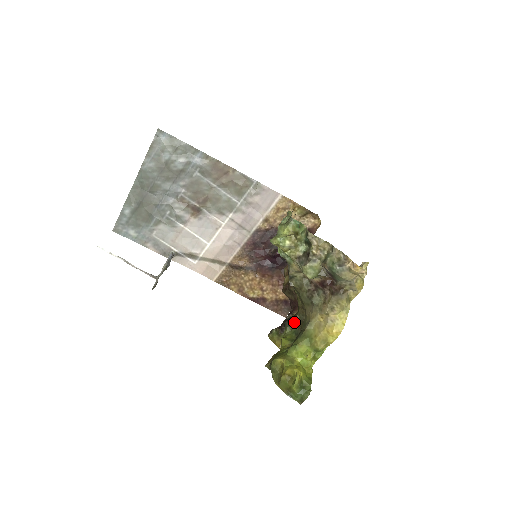
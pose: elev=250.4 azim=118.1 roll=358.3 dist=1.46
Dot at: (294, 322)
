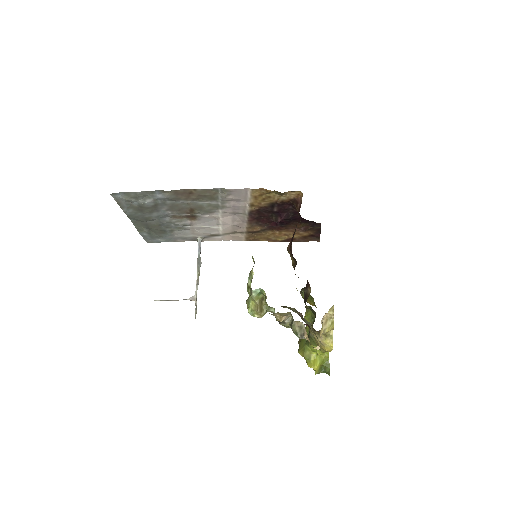
Dot at: occluded
